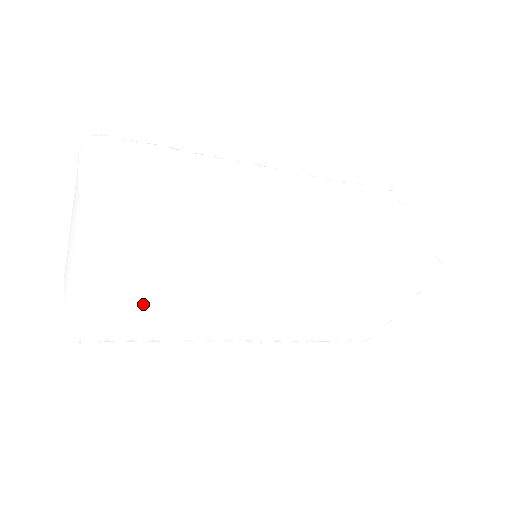
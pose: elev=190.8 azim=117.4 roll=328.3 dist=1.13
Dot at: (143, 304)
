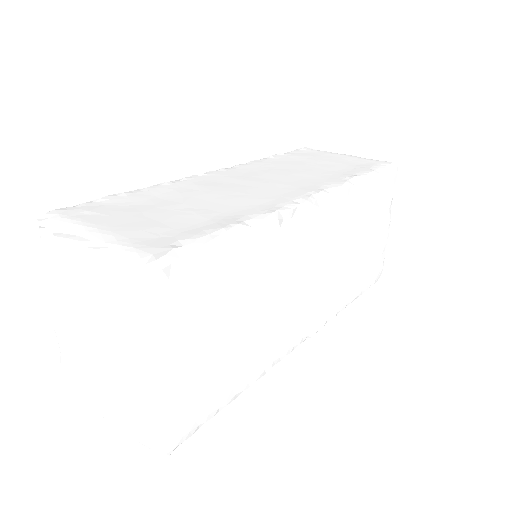
Dot at: (217, 344)
